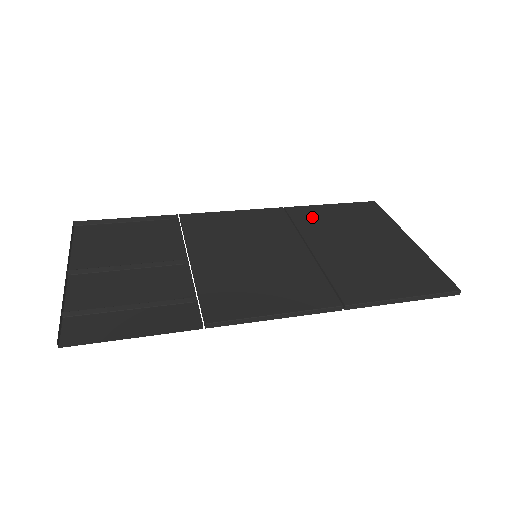
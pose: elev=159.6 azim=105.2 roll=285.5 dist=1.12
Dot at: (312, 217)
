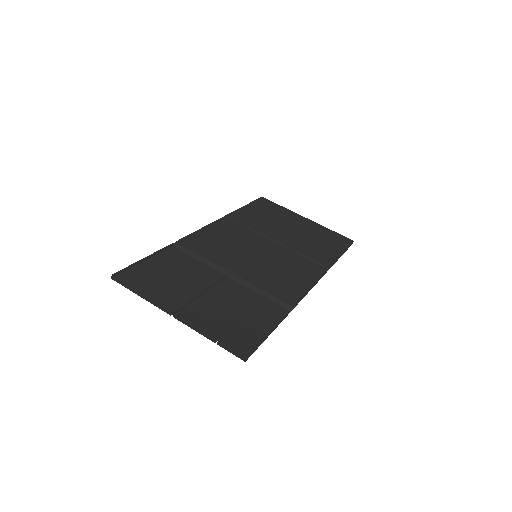
Dot at: (249, 218)
